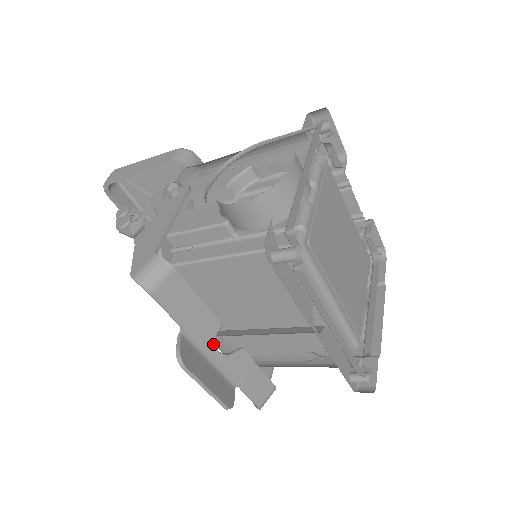
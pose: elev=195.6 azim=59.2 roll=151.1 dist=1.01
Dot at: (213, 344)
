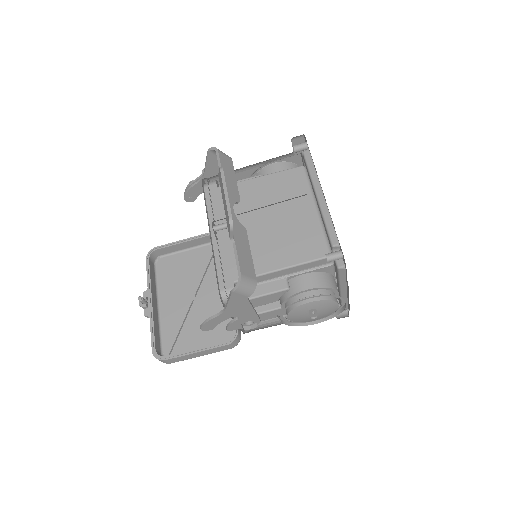
Dot at: (232, 203)
